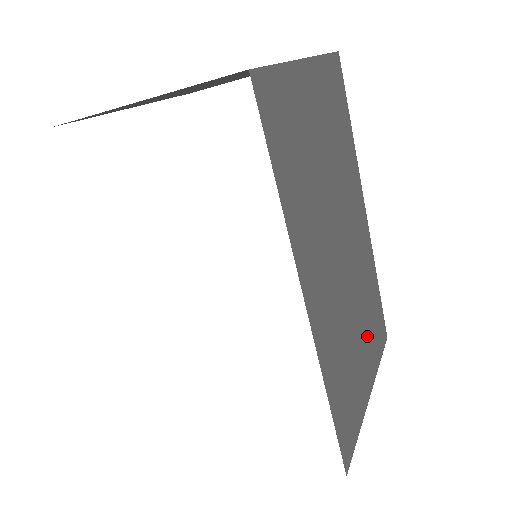
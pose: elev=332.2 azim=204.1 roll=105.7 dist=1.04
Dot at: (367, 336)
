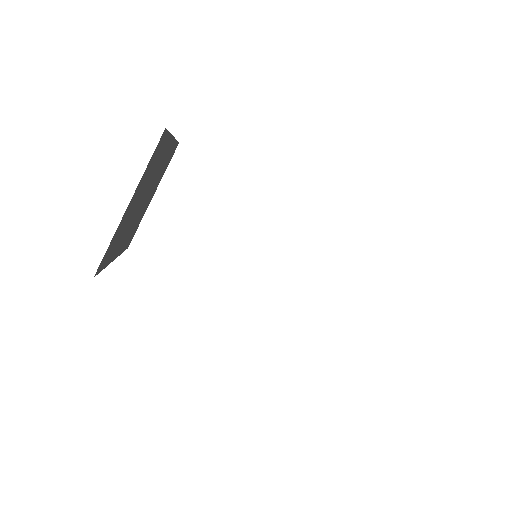
Dot at: occluded
